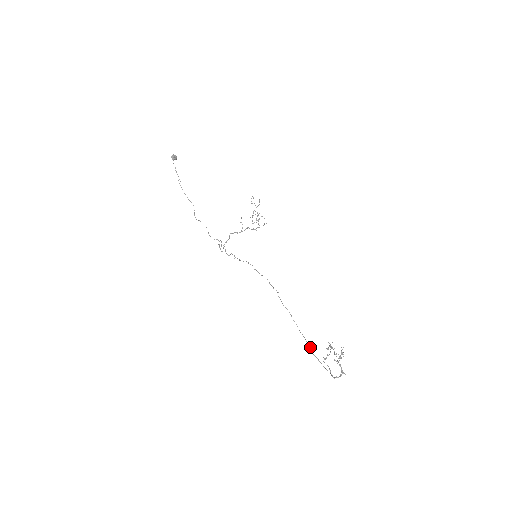
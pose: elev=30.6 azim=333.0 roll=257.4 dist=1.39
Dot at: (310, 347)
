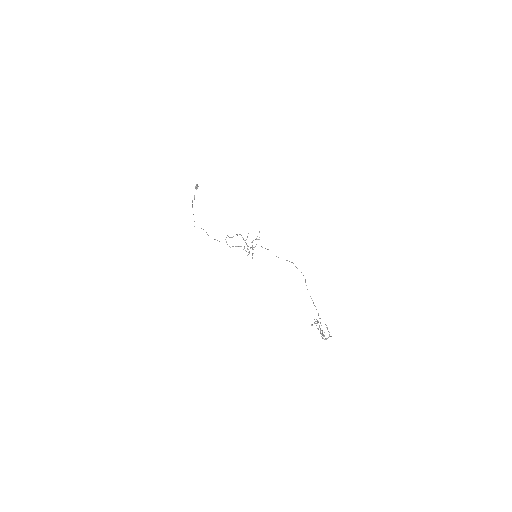
Dot at: (313, 302)
